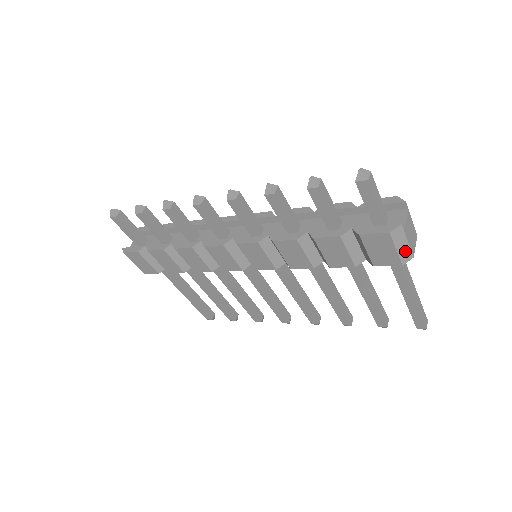
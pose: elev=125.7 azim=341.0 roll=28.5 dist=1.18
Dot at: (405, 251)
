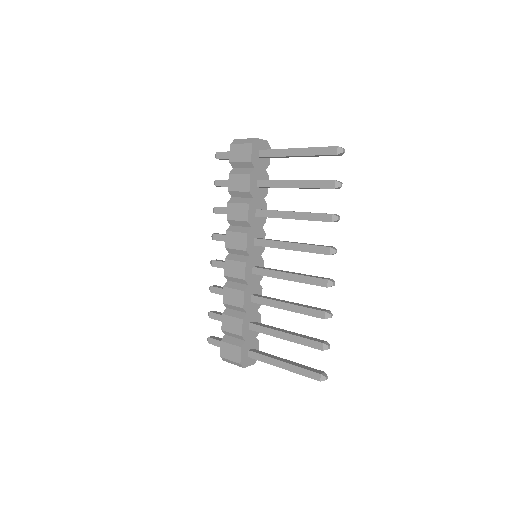
Dot at: (248, 141)
